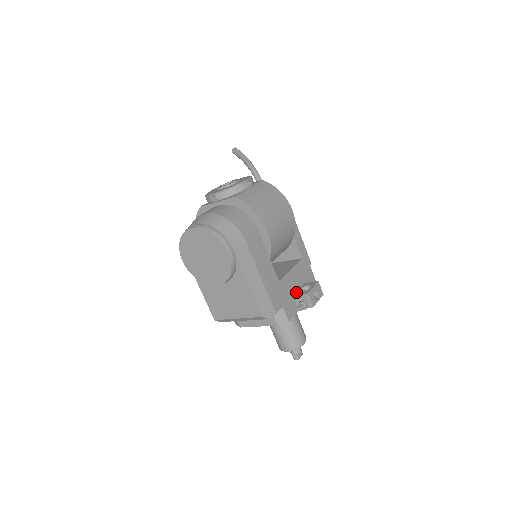
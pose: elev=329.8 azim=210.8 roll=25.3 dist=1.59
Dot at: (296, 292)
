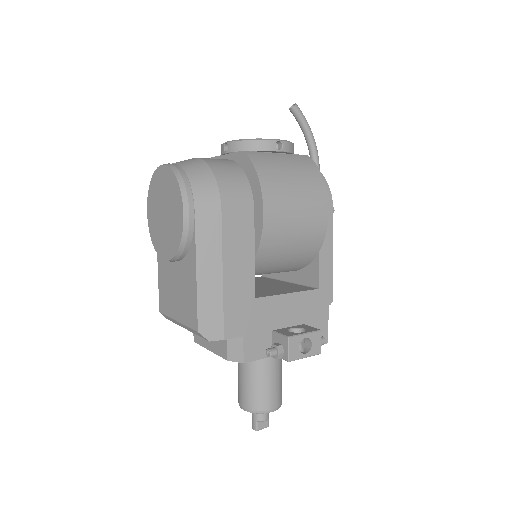
Dot at: (280, 328)
